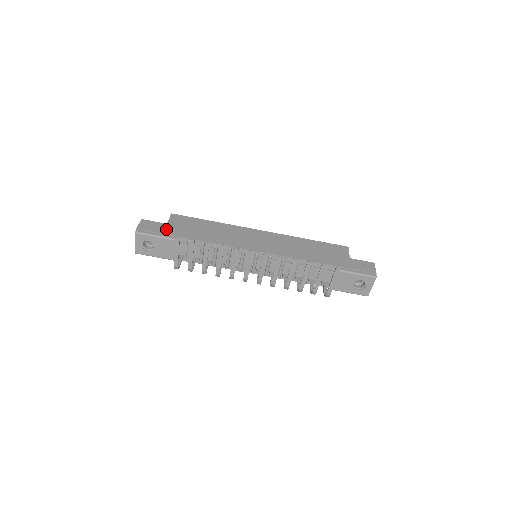
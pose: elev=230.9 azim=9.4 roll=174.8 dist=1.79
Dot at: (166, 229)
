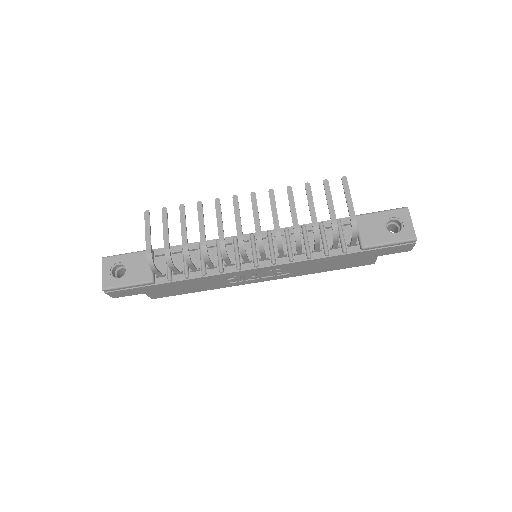
Dot at: occluded
